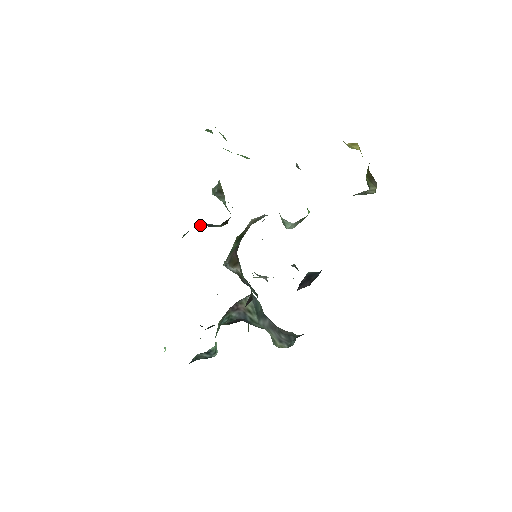
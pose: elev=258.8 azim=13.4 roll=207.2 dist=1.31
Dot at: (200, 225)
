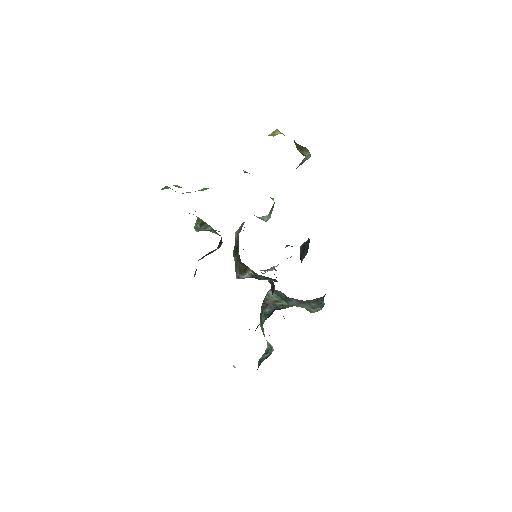
Dot at: (203, 257)
